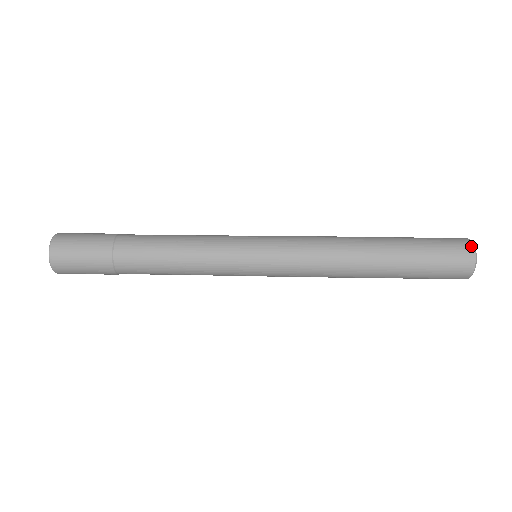
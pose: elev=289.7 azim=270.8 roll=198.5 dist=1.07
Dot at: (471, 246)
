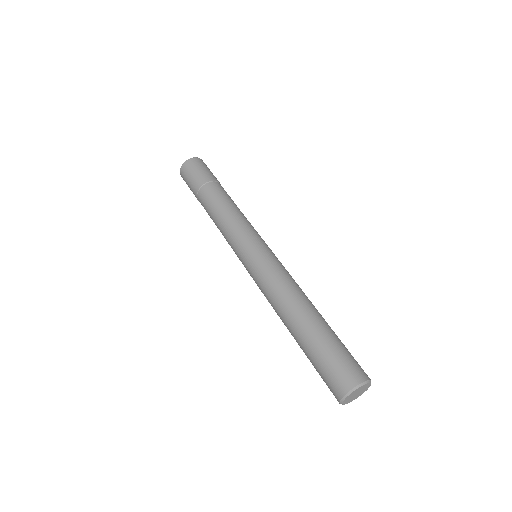
Dot at: (369, 378)
